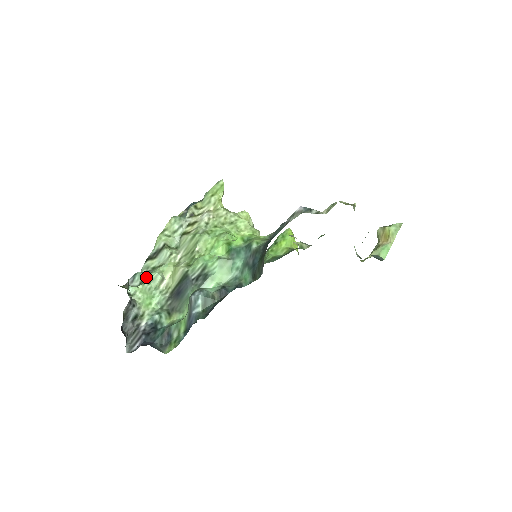
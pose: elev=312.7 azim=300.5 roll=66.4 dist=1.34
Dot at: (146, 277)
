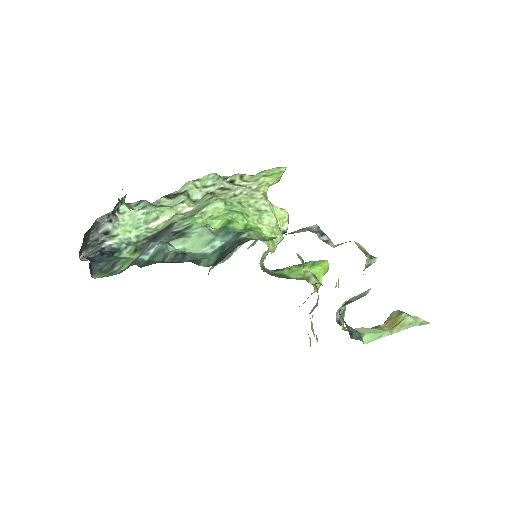
Dot at: (146, 207)
